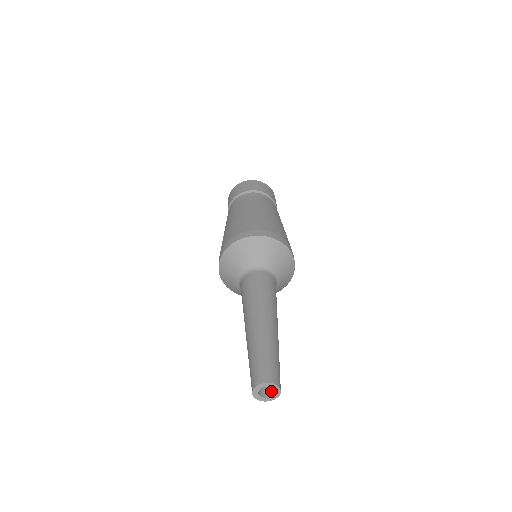
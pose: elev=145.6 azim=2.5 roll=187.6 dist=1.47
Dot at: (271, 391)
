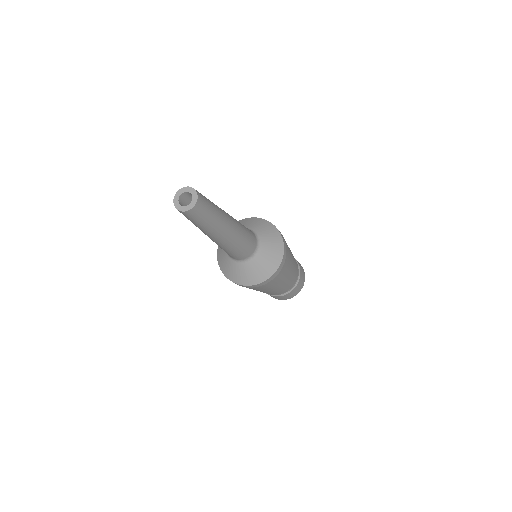
Dot at: (190, 207)
